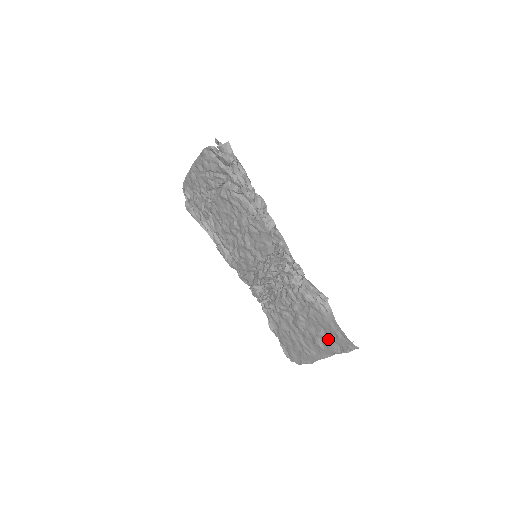
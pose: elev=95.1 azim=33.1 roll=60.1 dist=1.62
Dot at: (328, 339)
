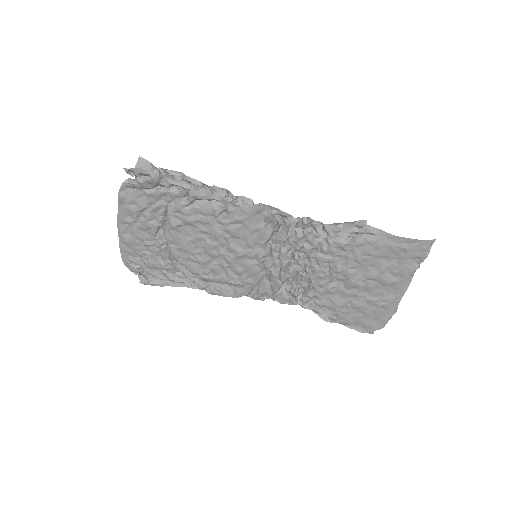
Dot at: (396, 264)
